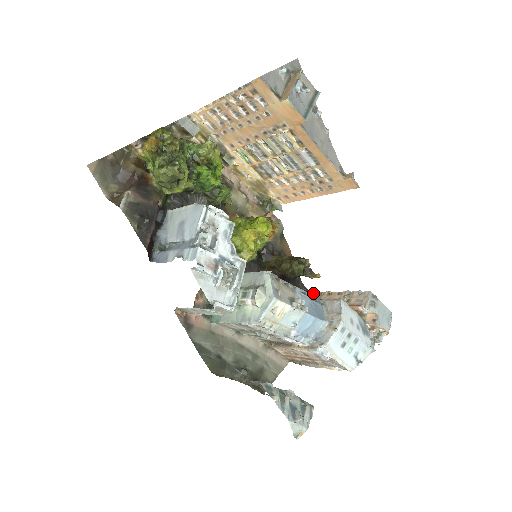
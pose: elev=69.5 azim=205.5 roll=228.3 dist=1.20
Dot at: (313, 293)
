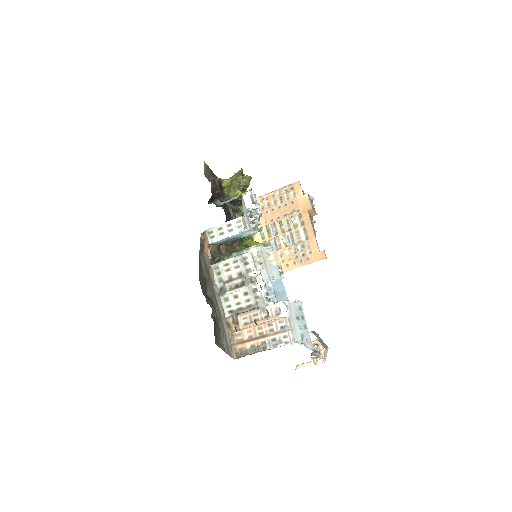
Dot at: occluded
